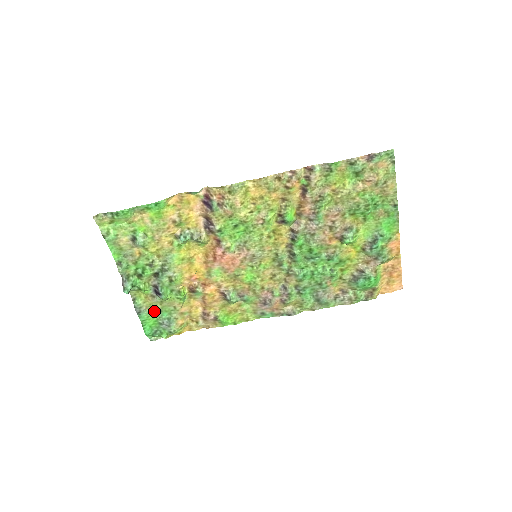
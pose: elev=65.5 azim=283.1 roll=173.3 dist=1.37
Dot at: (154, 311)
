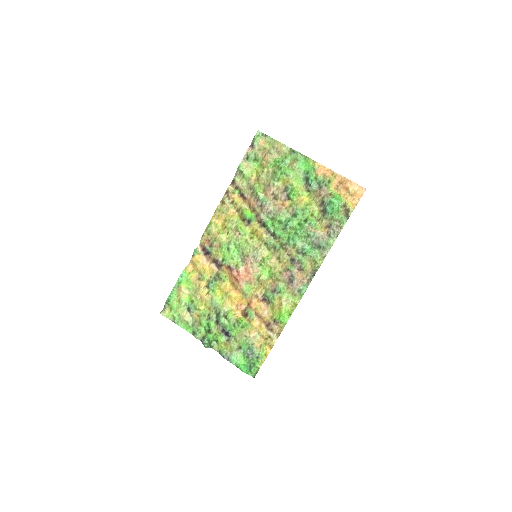
Dot at: (237, 351)
